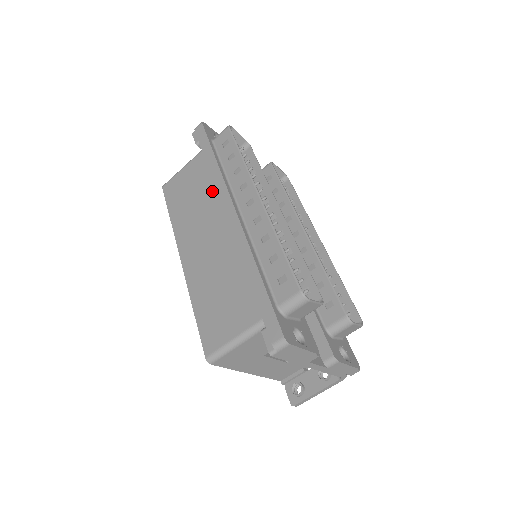
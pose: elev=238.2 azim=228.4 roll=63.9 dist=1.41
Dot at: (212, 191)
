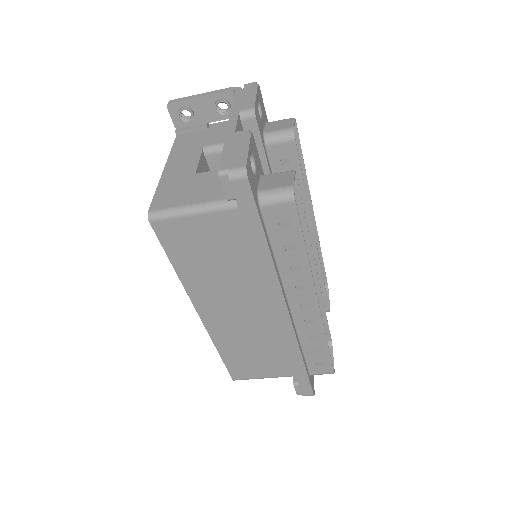
Dot at: (252, 272)
